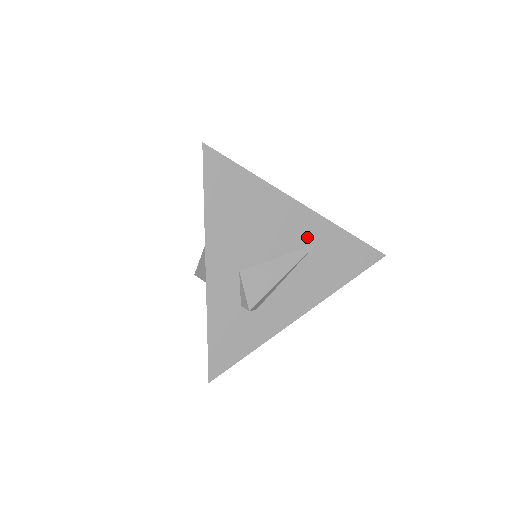
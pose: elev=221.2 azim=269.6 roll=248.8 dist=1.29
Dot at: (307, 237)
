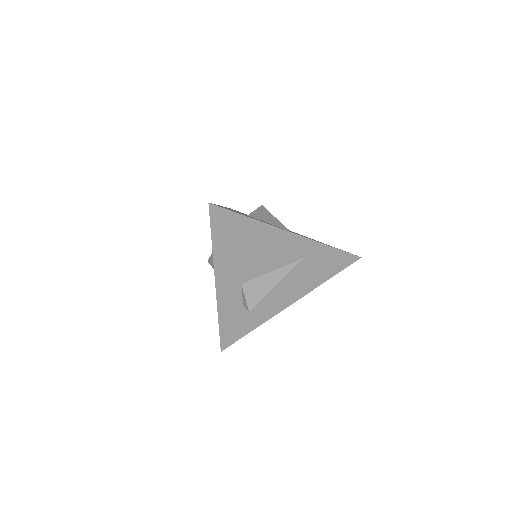
Dot at: (296, 255)
